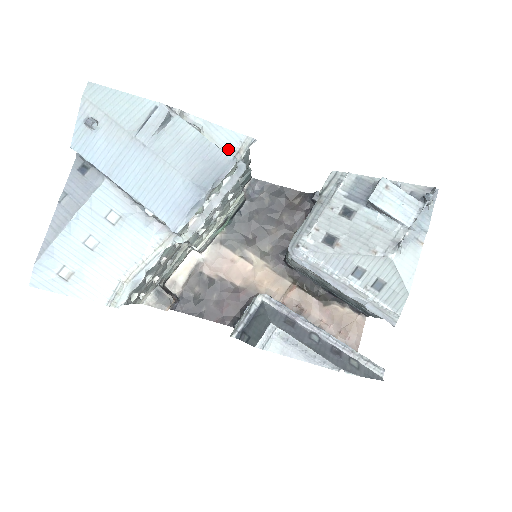
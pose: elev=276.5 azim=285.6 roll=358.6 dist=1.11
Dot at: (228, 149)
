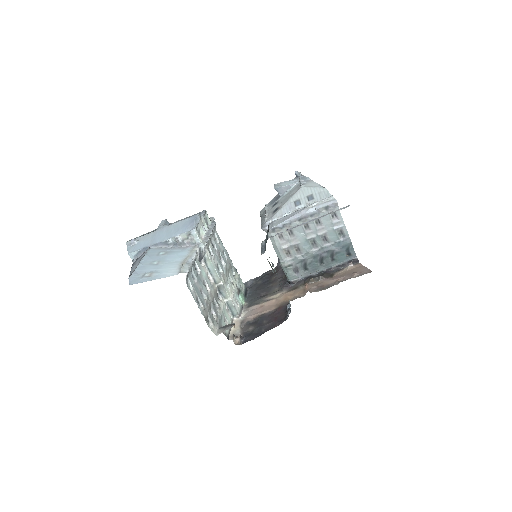
Dot at: occluded
